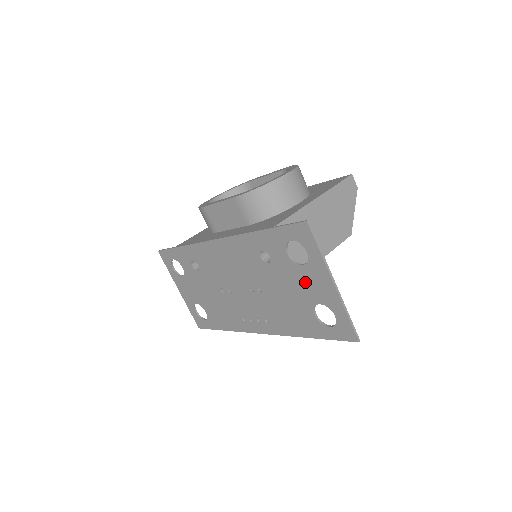
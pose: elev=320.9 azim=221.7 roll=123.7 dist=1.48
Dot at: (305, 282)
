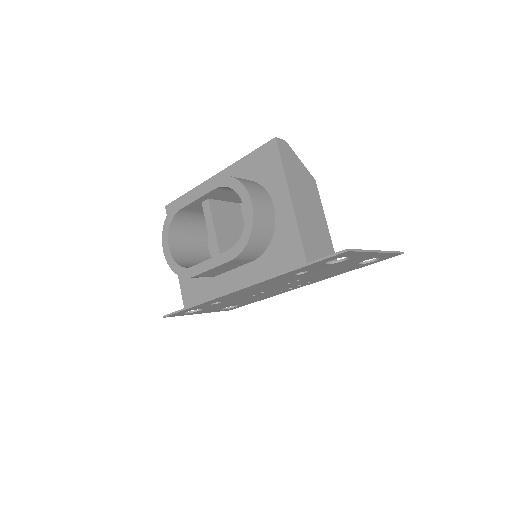
Dot at: occluded
